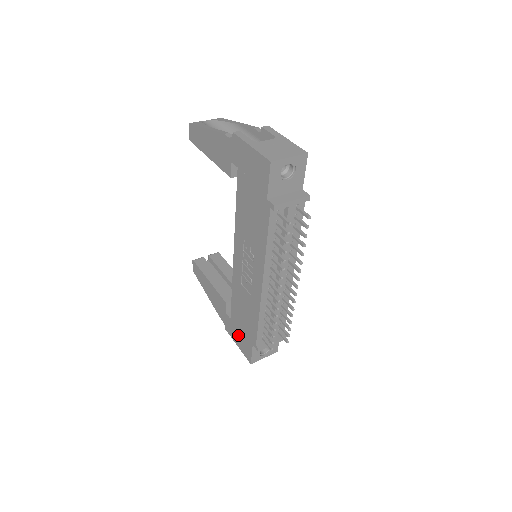
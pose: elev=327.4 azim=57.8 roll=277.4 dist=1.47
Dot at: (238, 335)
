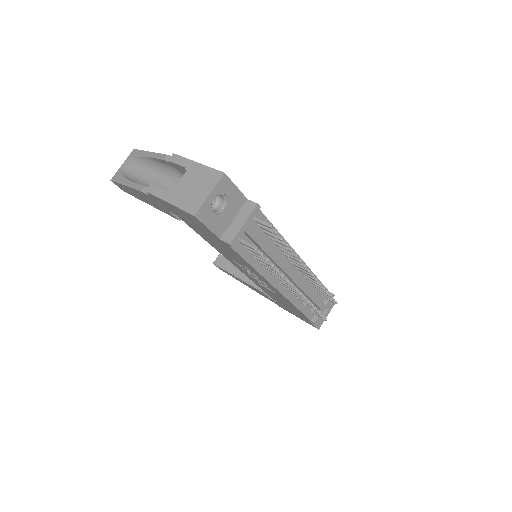
Dot at: (292, 312)
